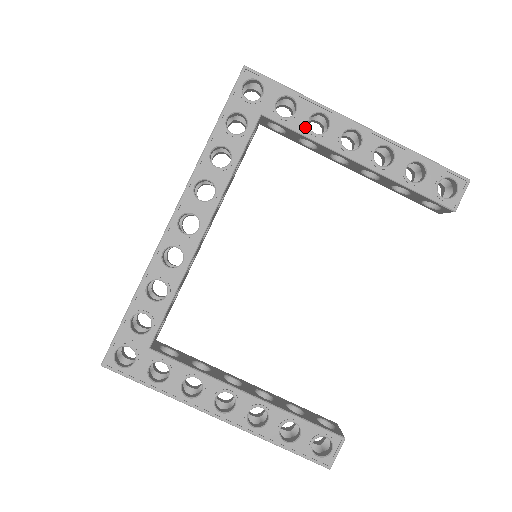
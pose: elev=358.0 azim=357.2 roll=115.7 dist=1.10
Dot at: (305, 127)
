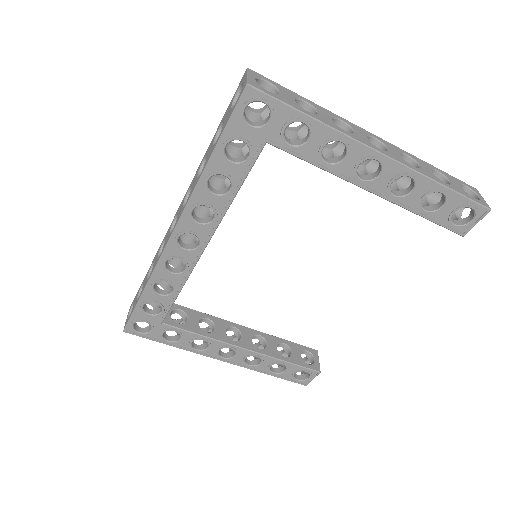
Dot at: (317, 156)
